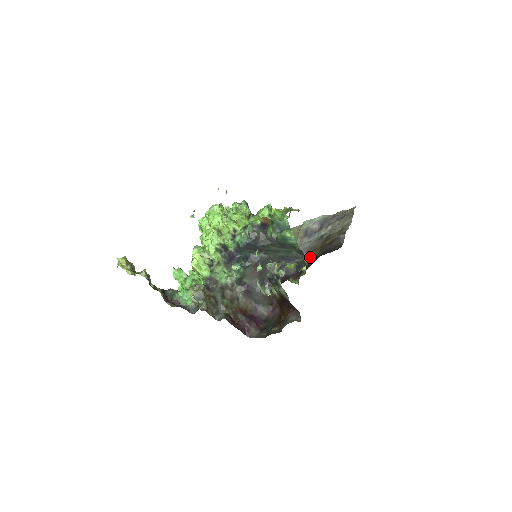
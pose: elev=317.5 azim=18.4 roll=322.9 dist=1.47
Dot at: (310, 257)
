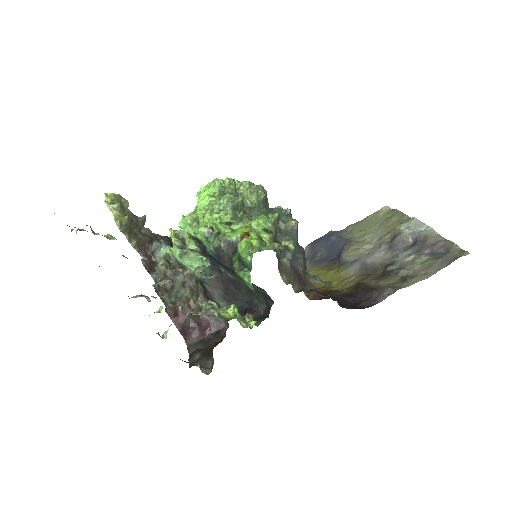
Dot at: (349, 282)
